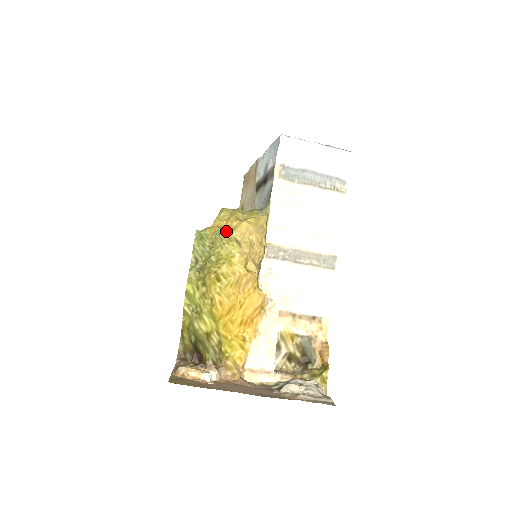
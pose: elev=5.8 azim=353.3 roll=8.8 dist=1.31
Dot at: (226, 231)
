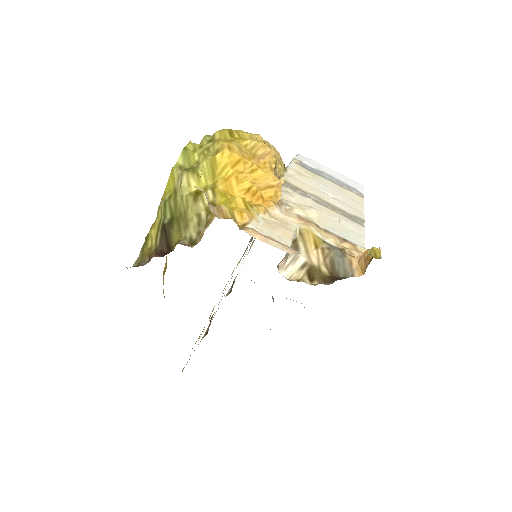
Dot at: occluded
